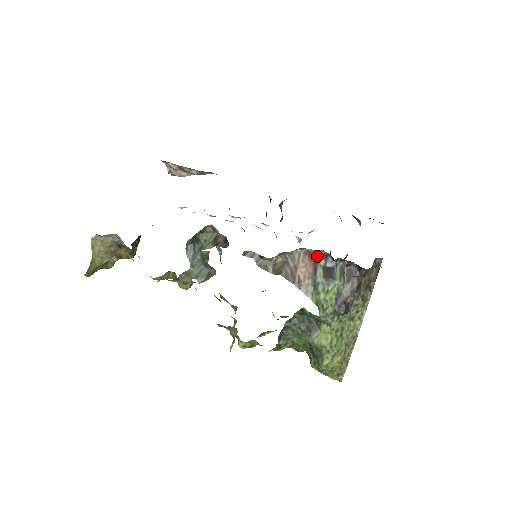
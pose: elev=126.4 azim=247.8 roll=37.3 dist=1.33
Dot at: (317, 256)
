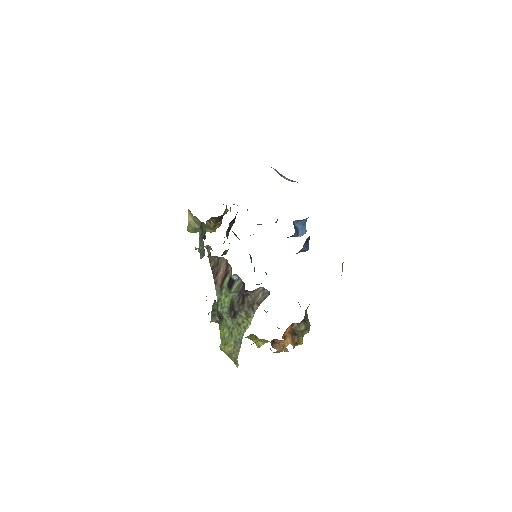
Dot at: (230, 267)
